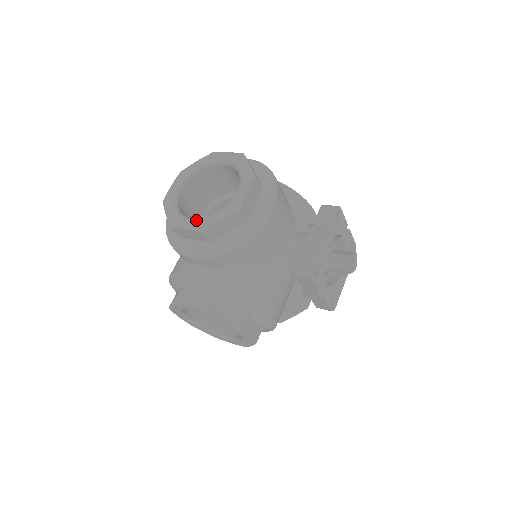
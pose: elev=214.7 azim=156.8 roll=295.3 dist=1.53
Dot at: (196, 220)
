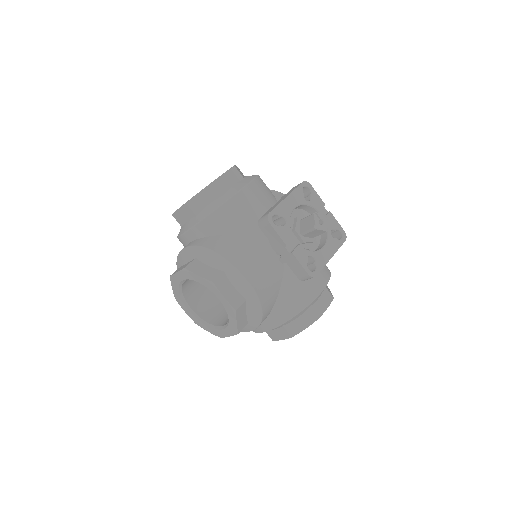
Dot at: occluded
